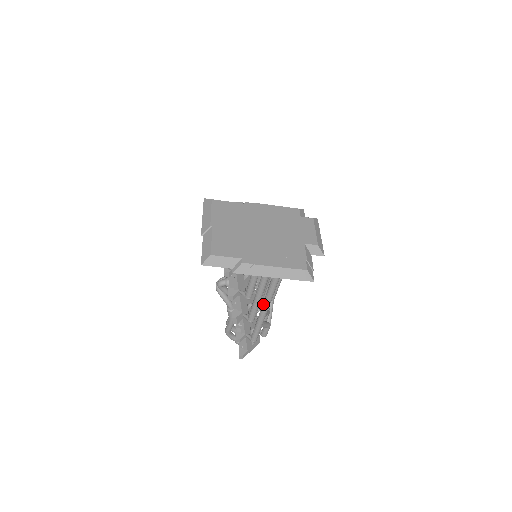
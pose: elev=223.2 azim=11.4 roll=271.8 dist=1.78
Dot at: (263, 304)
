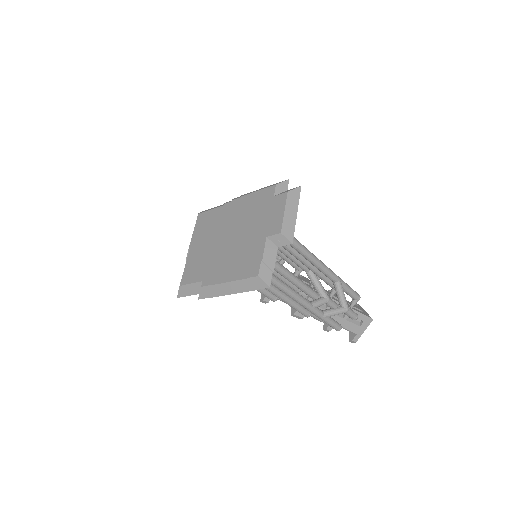
Dot at: occluded
